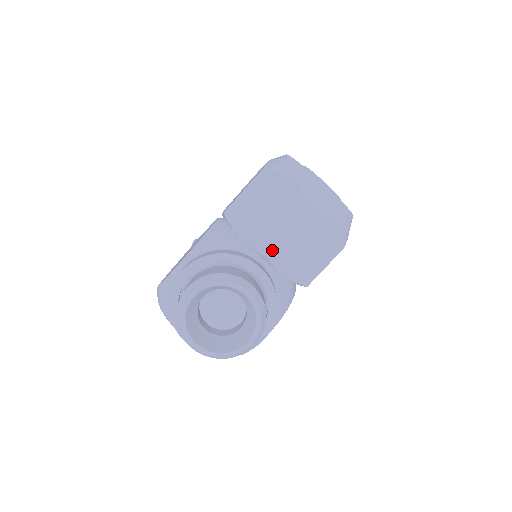
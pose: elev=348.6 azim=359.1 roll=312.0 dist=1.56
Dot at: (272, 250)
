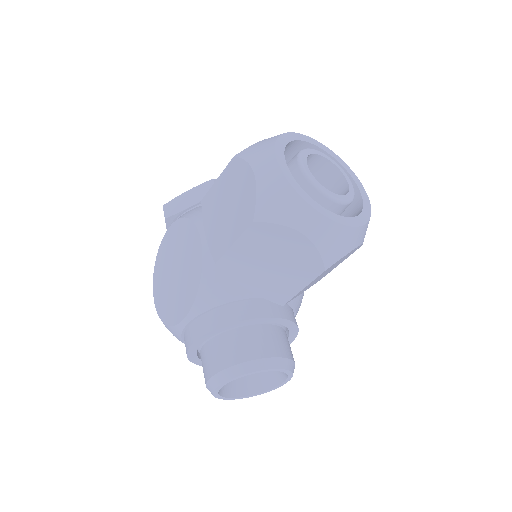
Dot at: (287, 301)
